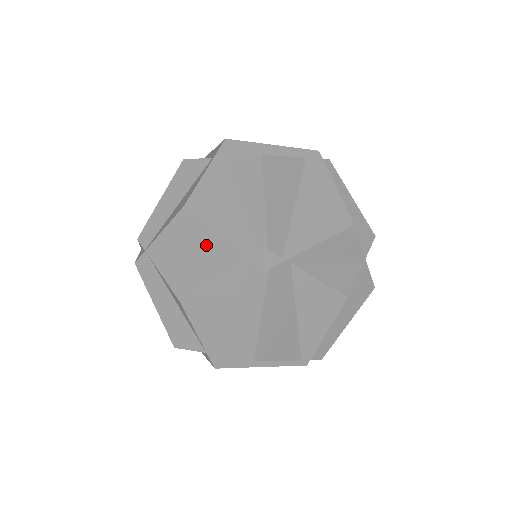
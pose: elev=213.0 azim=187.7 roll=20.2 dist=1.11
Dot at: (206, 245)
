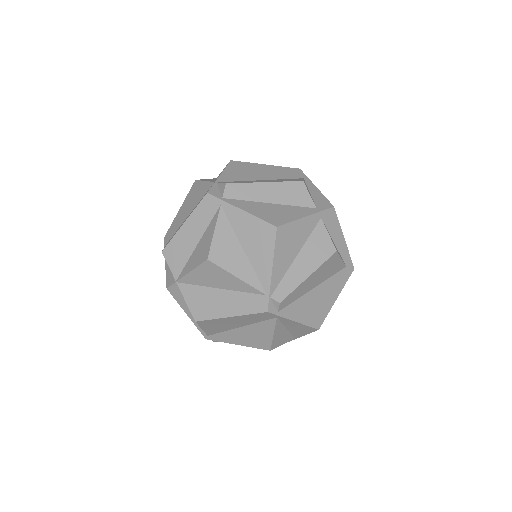
Dot at: (257, 255)
